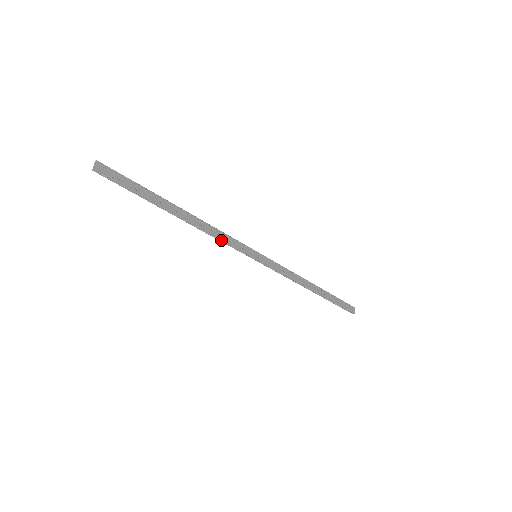
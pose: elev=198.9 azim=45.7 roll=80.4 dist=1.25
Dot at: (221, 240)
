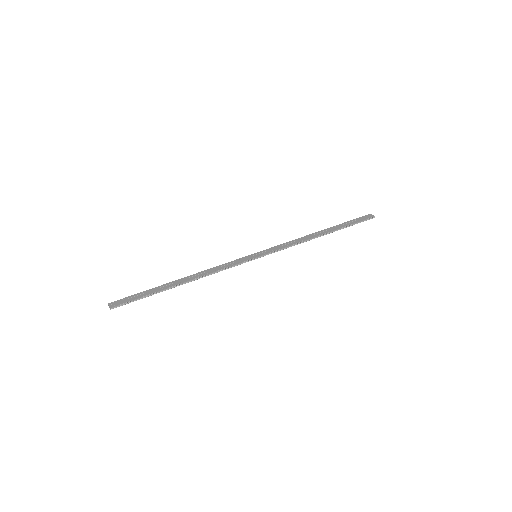
Dot at: (221, 270)
